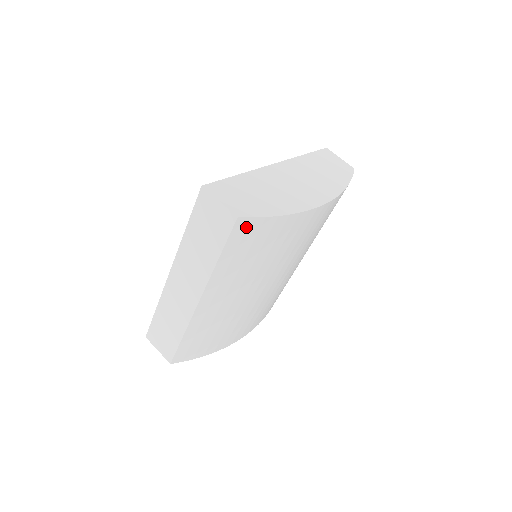
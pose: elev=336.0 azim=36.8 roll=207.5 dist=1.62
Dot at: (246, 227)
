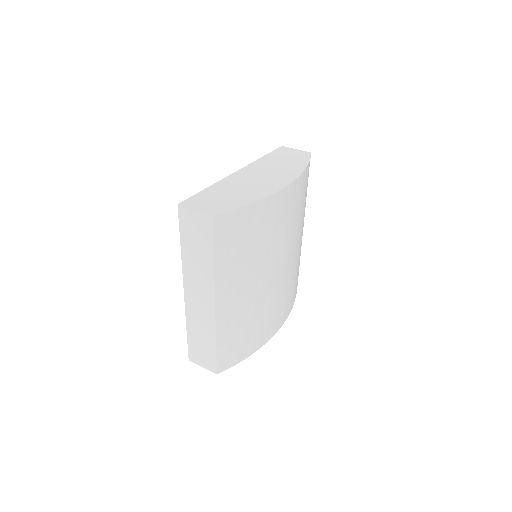
Dot at: (224, 222)
